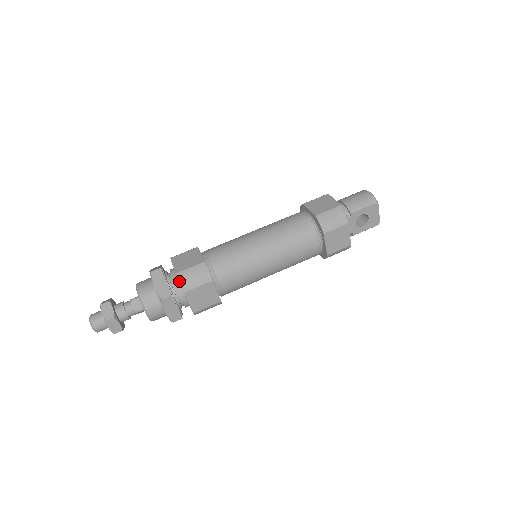
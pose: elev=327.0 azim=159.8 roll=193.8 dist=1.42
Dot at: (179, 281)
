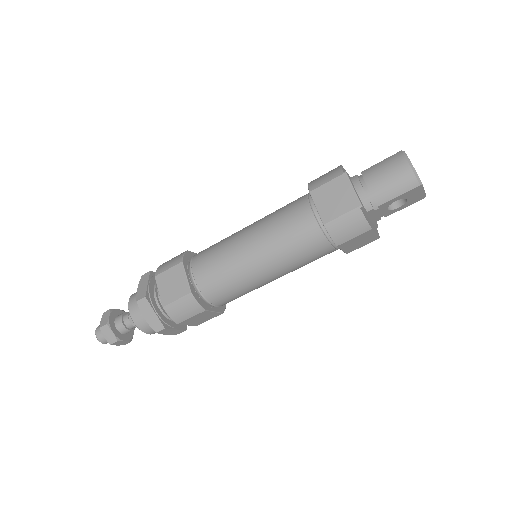
Dot at: occluded
